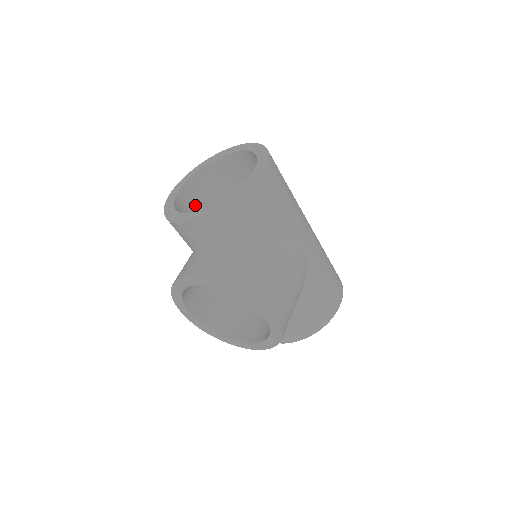
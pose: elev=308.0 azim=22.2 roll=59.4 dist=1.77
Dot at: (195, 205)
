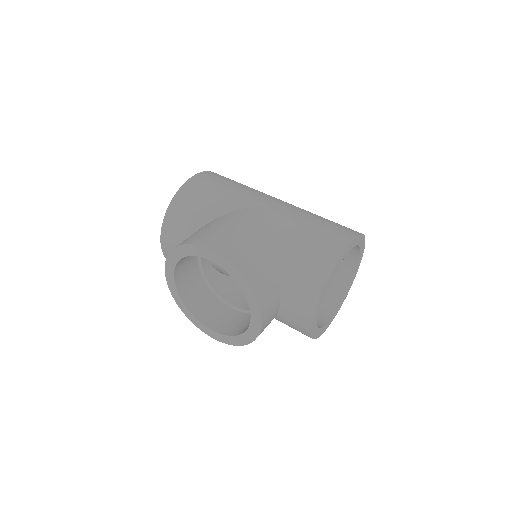
Dot at: occluded
